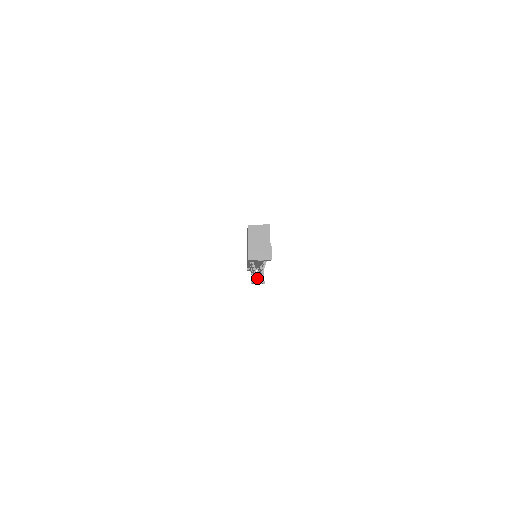
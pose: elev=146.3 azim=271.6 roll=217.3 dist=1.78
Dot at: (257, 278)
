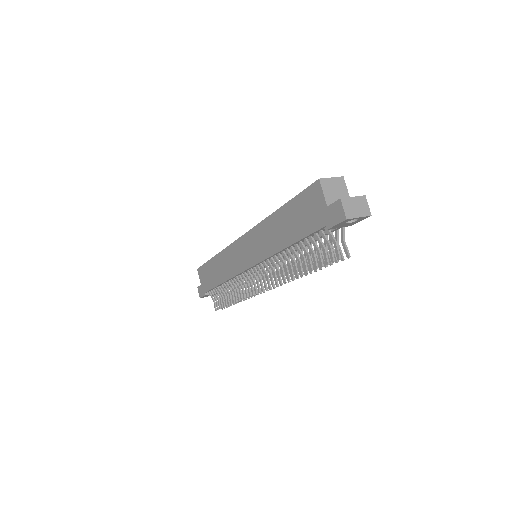
Dot at: occluded
